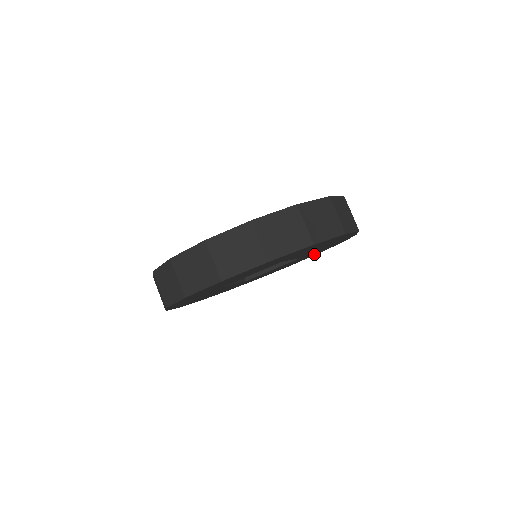
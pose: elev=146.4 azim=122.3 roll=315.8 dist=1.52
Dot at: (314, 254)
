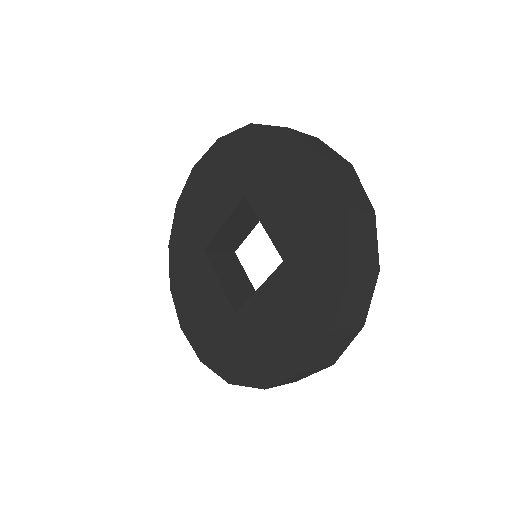
Dot at: occluded
